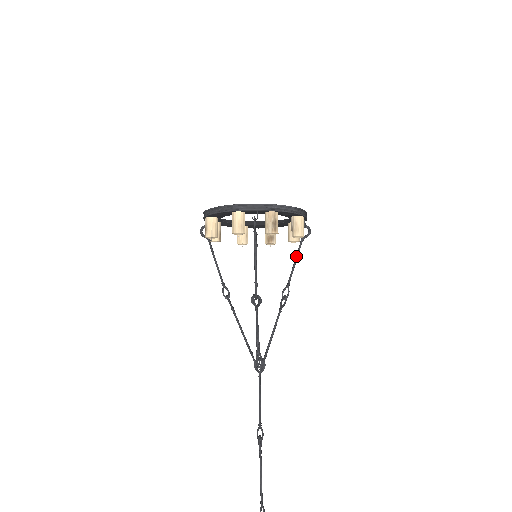
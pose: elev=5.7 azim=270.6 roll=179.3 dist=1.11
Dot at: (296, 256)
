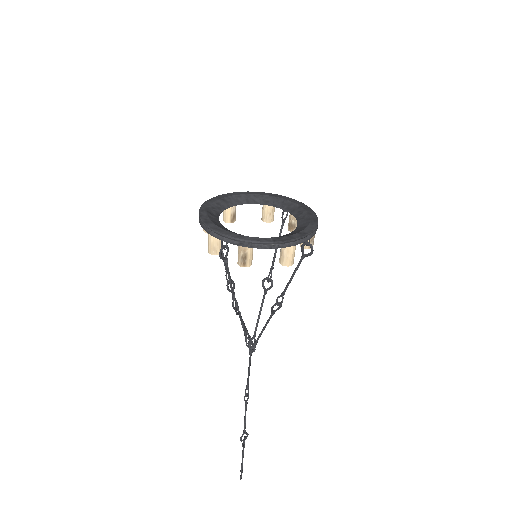
Dot at: (294, 271)
